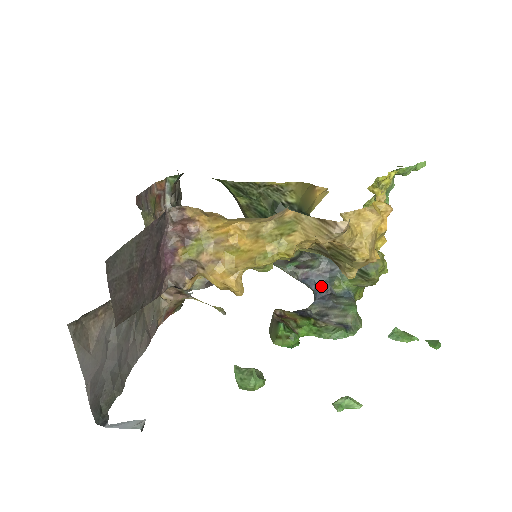
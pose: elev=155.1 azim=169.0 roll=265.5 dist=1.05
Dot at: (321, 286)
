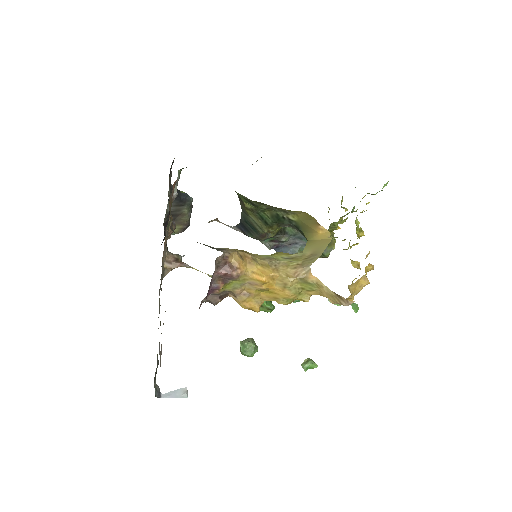
Dot at: occluded
